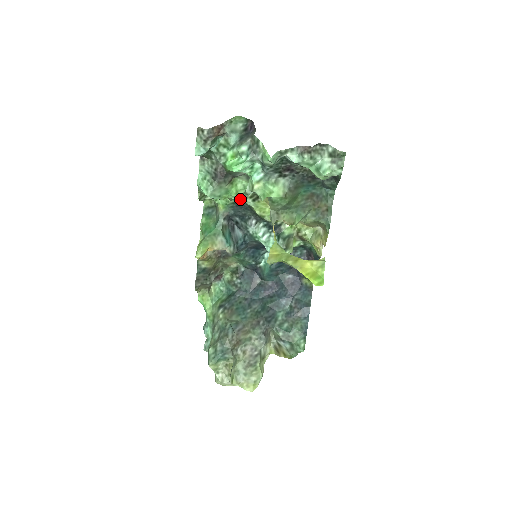
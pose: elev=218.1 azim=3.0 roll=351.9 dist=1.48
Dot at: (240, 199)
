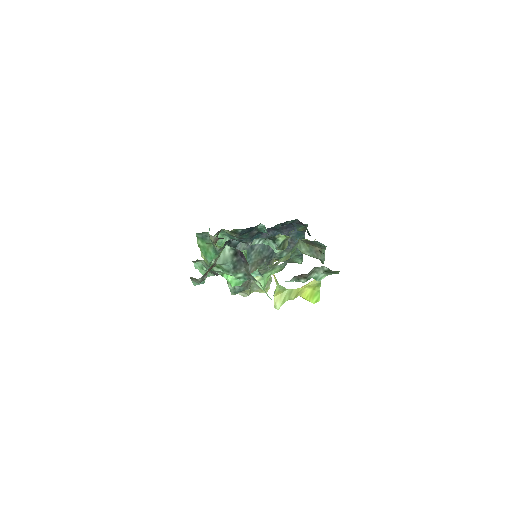
Dot at: occluded
